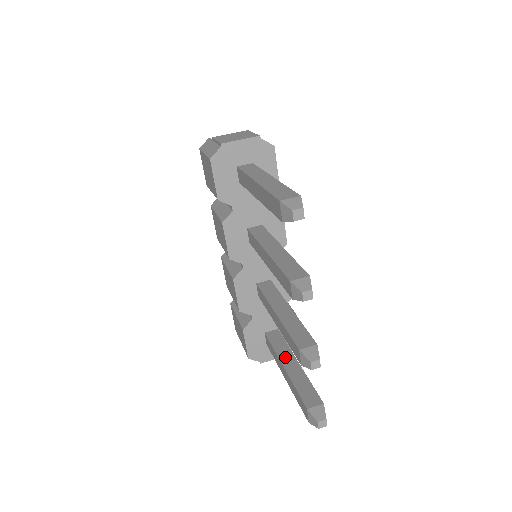
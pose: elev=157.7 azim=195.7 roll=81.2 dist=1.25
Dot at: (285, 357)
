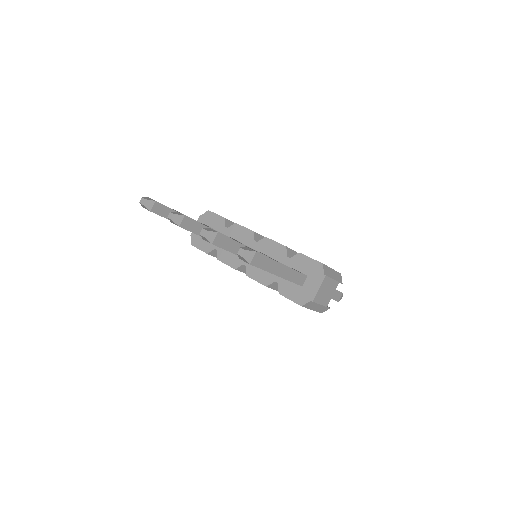
Dot at: occluded
